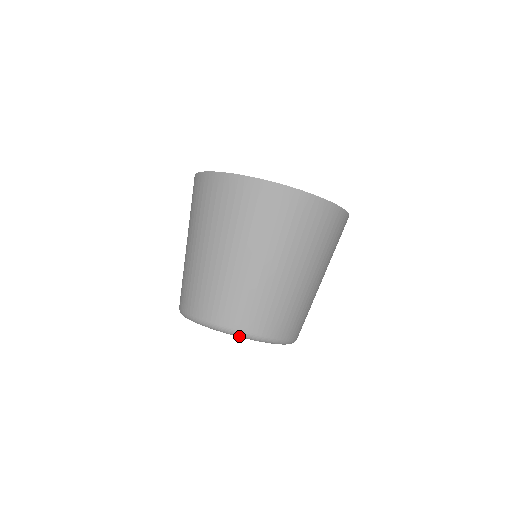
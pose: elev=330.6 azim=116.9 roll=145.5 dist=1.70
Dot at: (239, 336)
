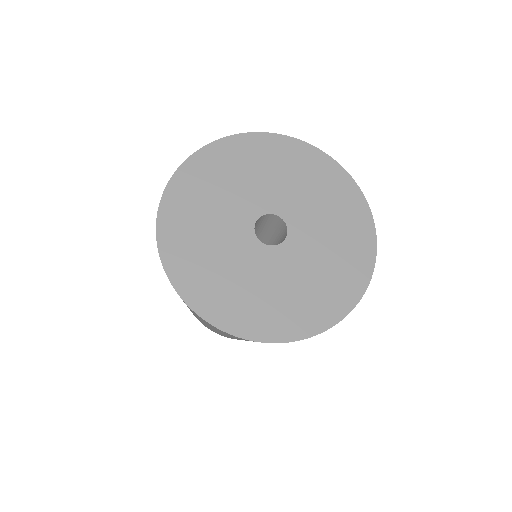
Dot at: occluded
